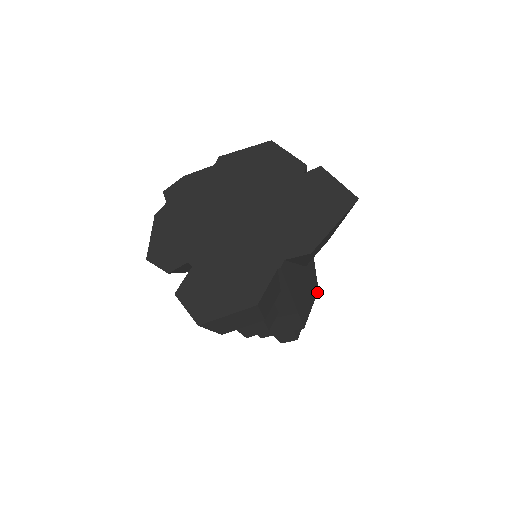
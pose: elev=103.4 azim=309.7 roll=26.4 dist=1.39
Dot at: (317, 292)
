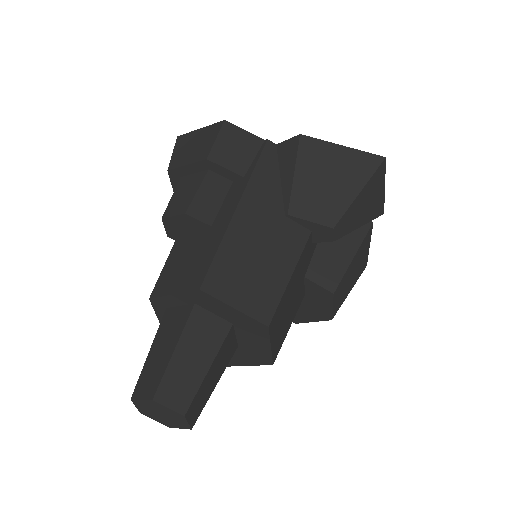
Dot at: (264, 323)
